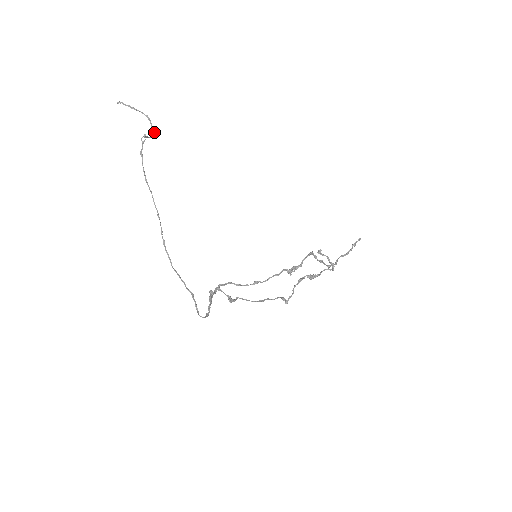
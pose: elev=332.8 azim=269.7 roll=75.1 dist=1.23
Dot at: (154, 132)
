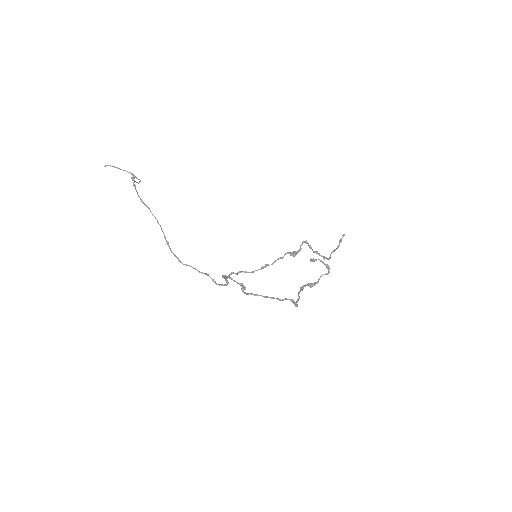
Dot at: (140, 181)
